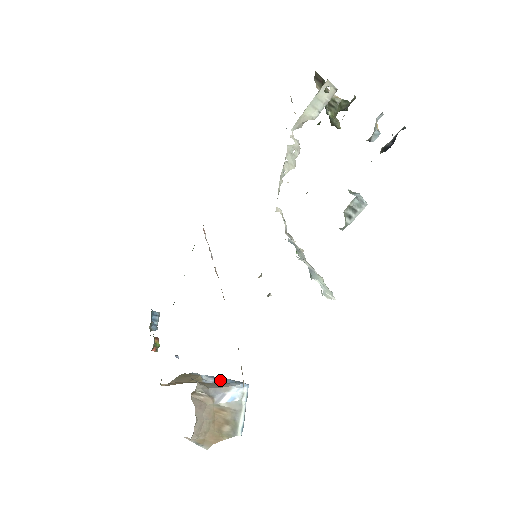
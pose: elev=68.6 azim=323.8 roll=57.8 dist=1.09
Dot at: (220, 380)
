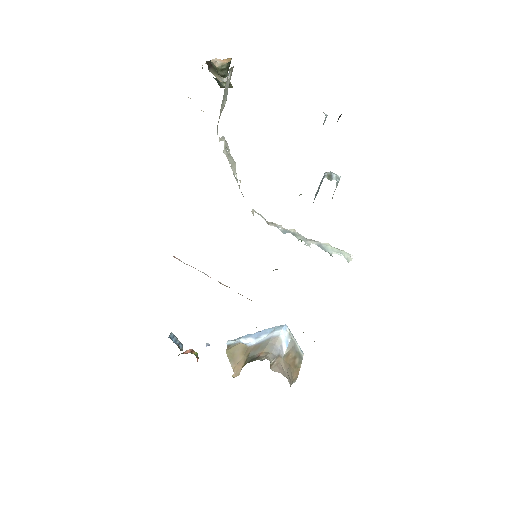
Dot at: (258, 335)
